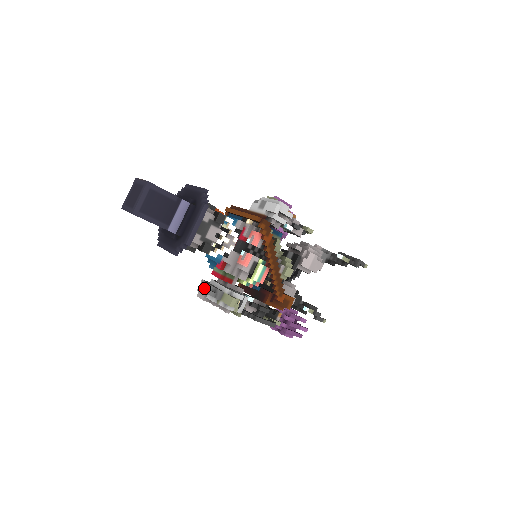
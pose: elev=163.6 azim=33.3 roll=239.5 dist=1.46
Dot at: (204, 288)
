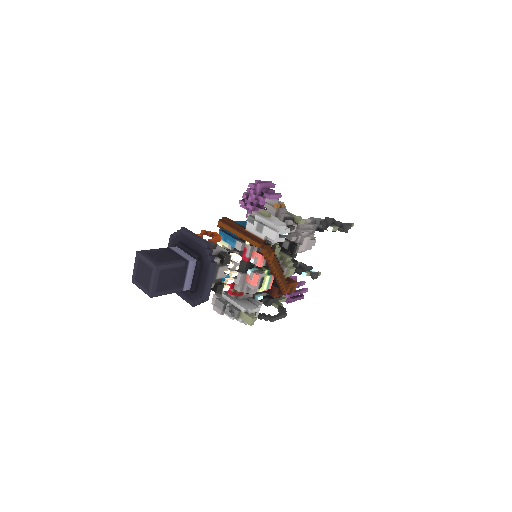
Dot at: (220, 307)
